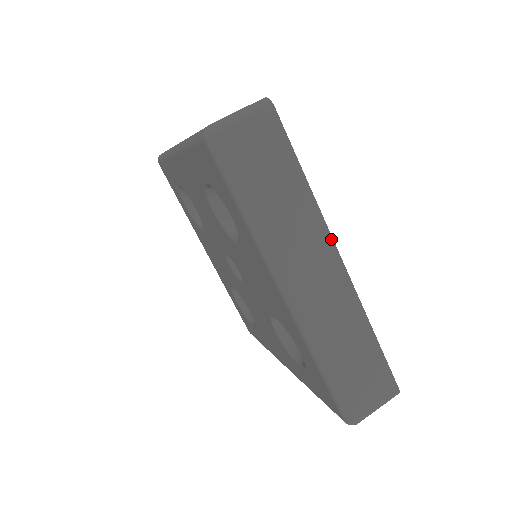
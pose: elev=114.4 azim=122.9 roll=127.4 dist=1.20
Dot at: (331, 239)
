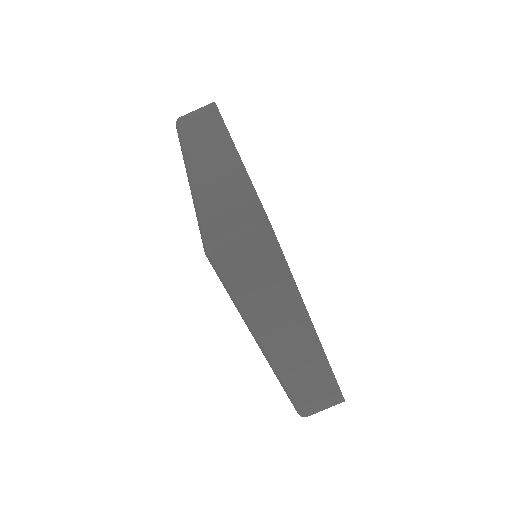
Dot at: (309, 319)
